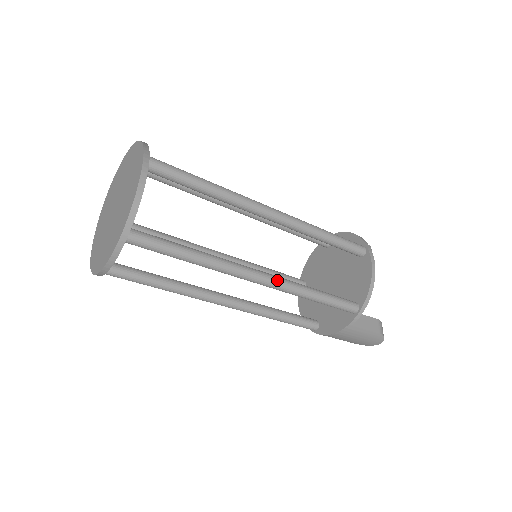
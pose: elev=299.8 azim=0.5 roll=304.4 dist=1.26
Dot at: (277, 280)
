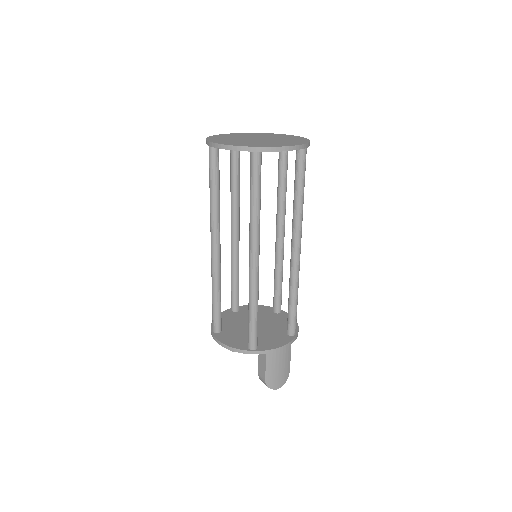
Dot at: (299, 260)
